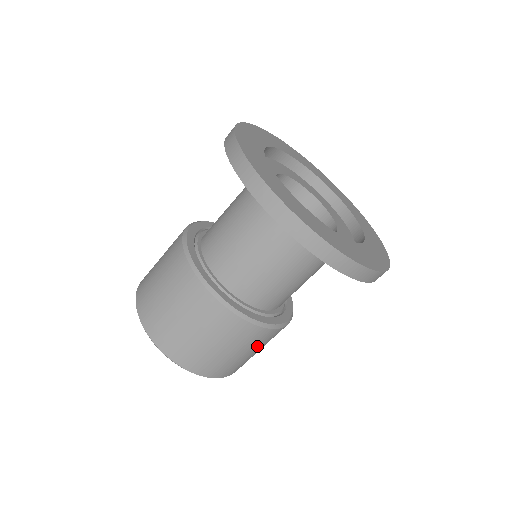
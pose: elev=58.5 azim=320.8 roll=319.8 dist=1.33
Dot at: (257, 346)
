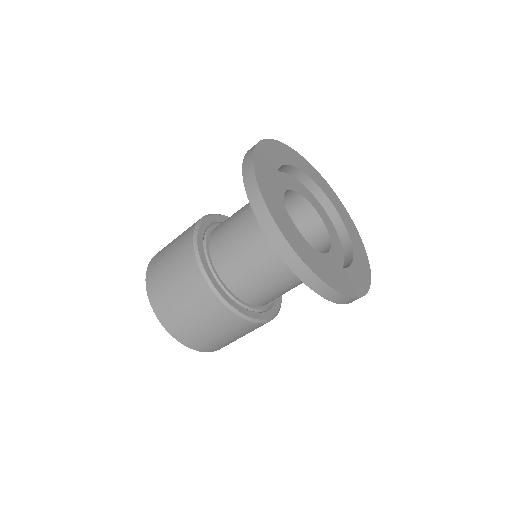
Dot at: occluded
